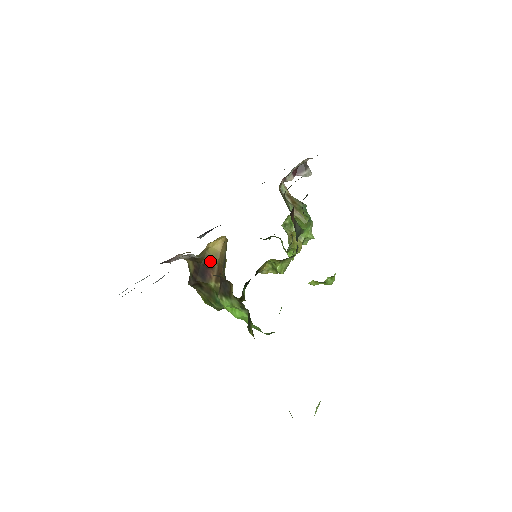
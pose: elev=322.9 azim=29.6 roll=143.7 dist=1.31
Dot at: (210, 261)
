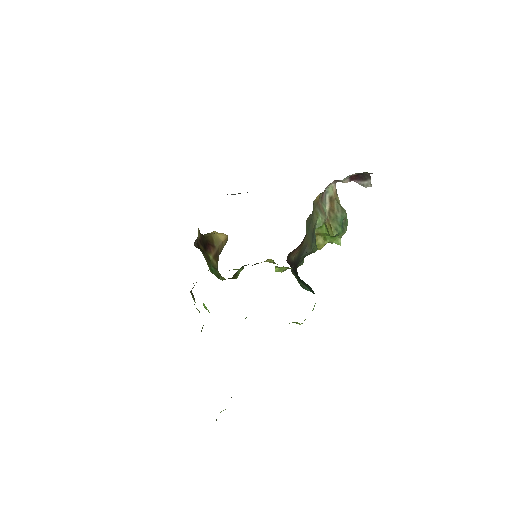
Dot at: (213, 242)
